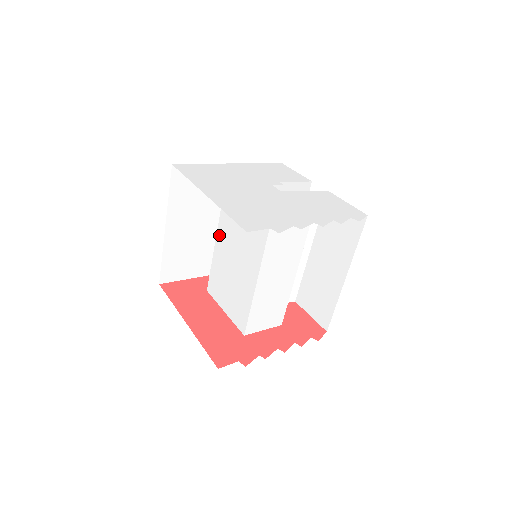
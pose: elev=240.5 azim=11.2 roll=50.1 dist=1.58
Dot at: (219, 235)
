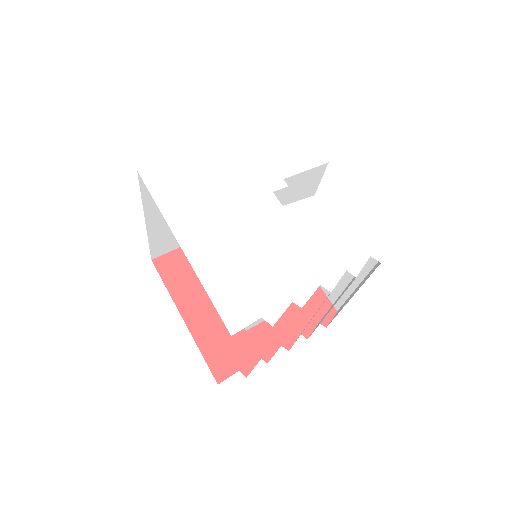
Dot at: occluded
